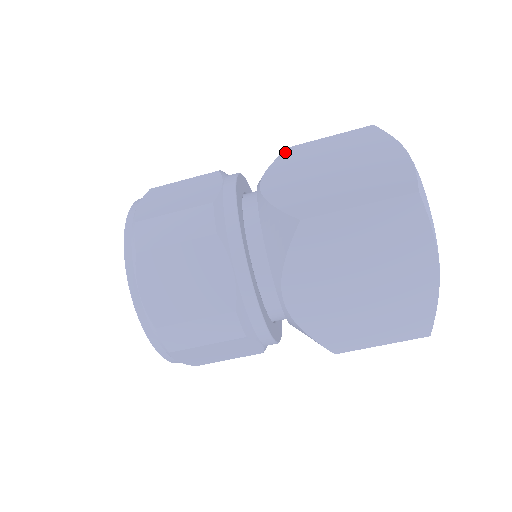
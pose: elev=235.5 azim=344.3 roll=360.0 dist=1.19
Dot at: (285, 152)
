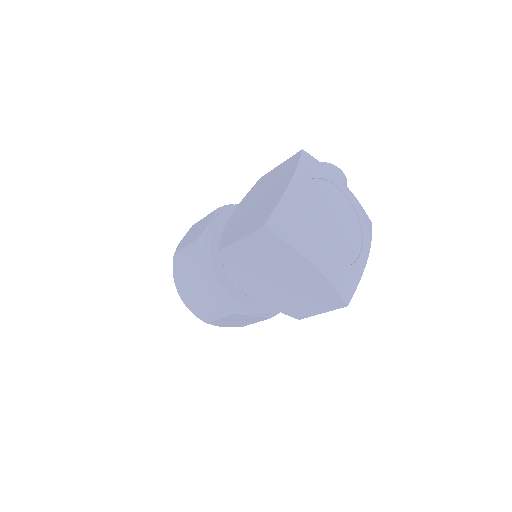
Dot at: (256, 183)
